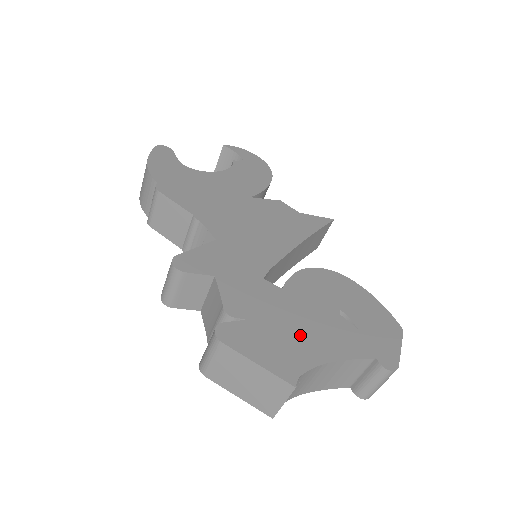
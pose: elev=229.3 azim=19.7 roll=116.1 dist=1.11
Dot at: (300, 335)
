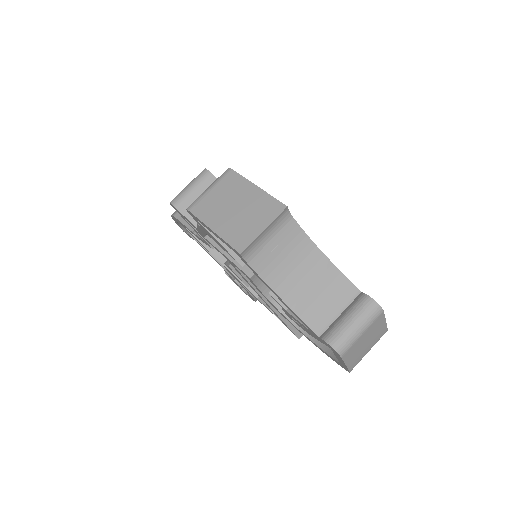
Dot at: occluded
